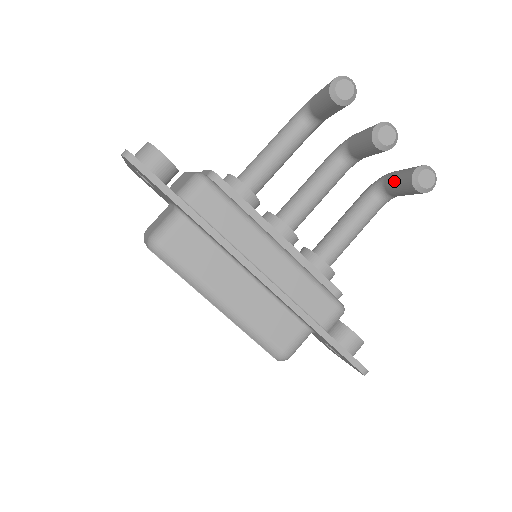
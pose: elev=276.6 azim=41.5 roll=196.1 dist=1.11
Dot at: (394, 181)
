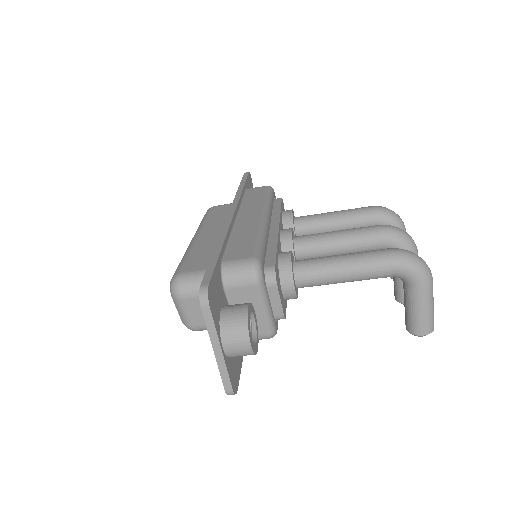
Dot at: occluded
